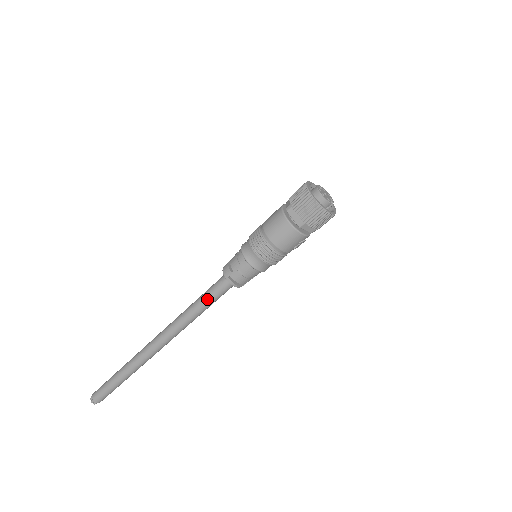
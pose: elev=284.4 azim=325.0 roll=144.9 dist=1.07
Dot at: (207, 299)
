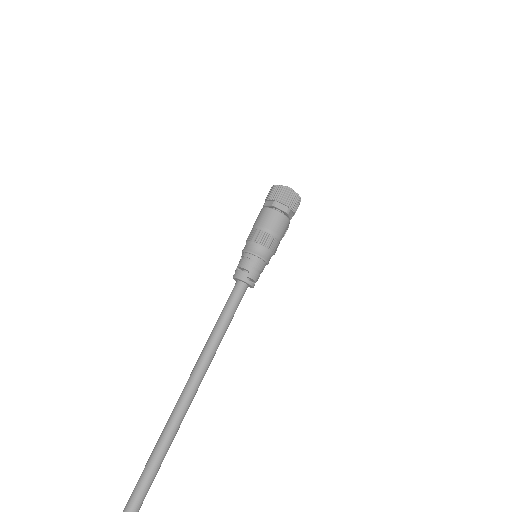
Dot at: (231, 311)
